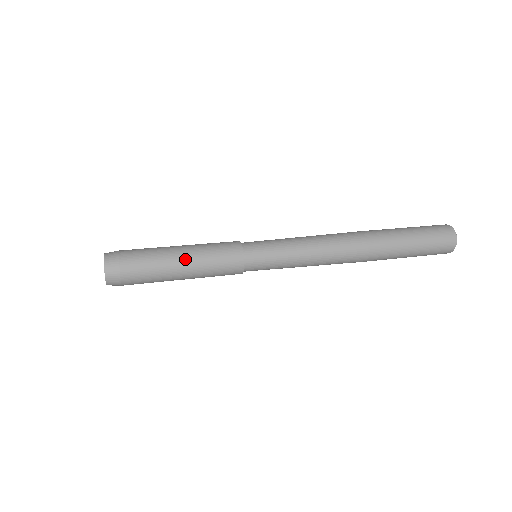
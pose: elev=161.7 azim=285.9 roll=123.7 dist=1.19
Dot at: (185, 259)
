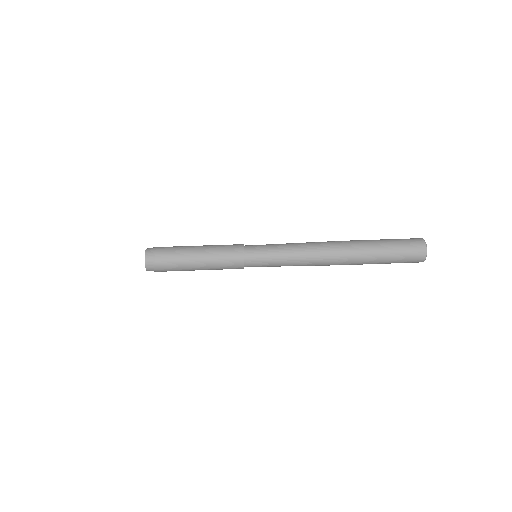
Dot at: (201, 248)
